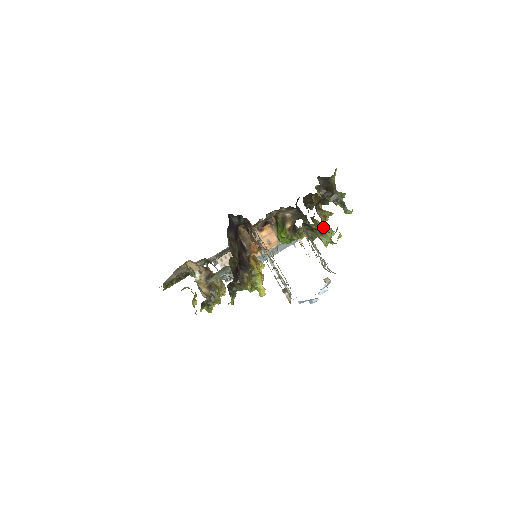
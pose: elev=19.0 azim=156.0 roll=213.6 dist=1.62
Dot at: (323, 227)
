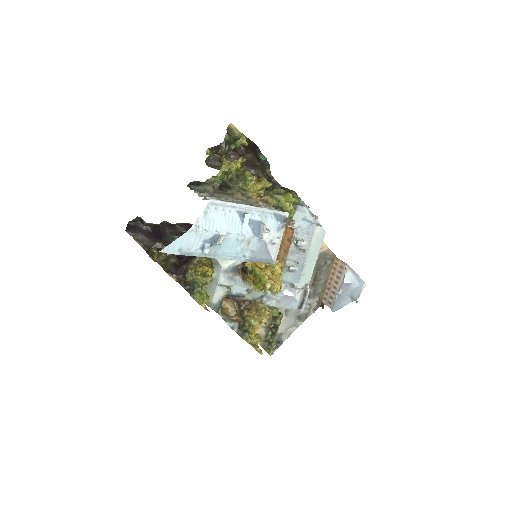
Dot at: (228, 175)
